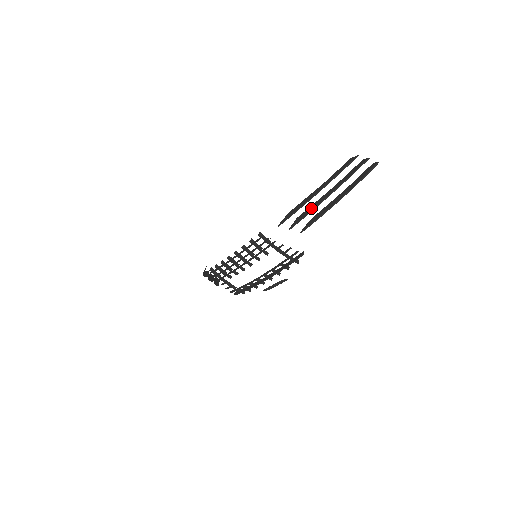
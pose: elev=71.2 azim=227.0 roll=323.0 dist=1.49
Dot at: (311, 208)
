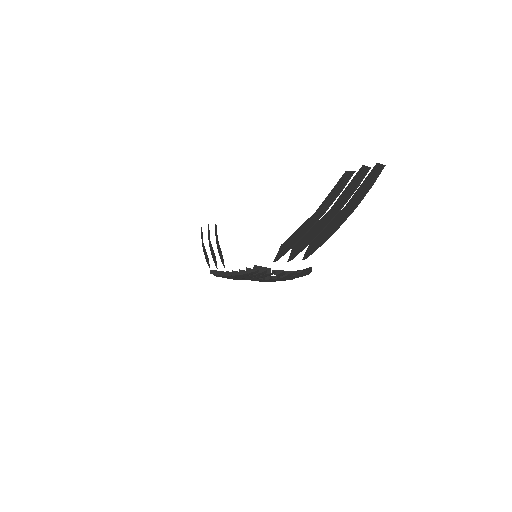
Dot at: (308, 238)
